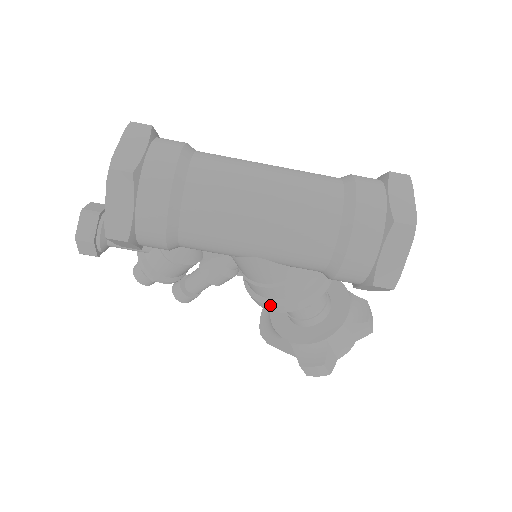
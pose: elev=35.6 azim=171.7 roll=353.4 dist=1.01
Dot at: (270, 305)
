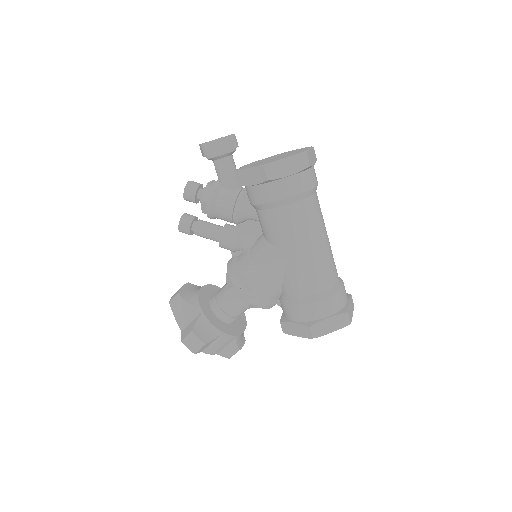
Dot at: (243, 283)
